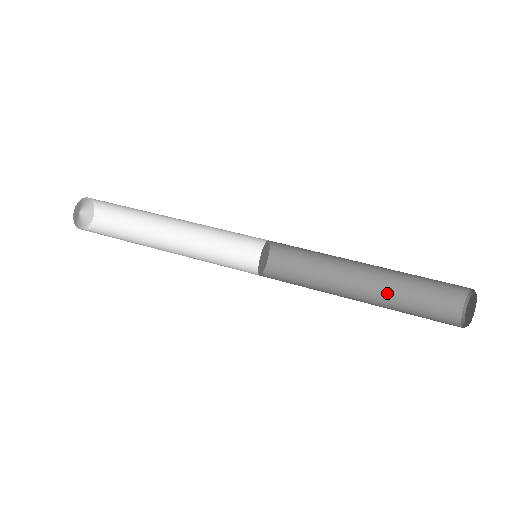
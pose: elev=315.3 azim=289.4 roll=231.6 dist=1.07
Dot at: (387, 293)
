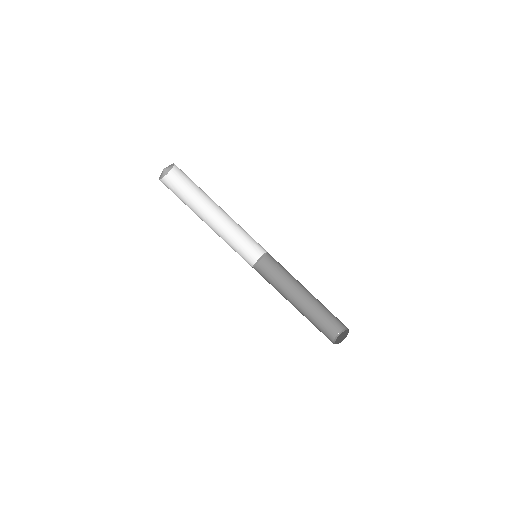
Dot at: (319, 301)
